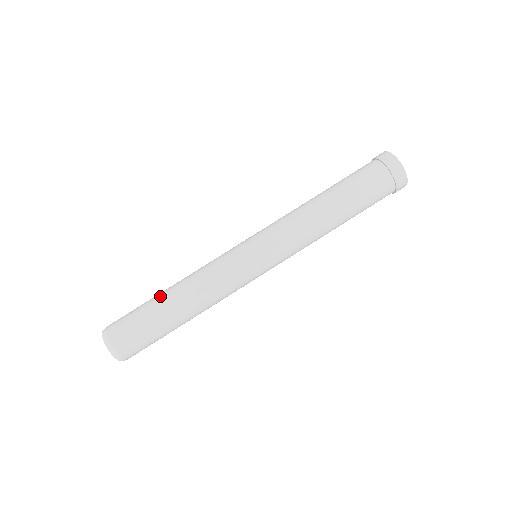
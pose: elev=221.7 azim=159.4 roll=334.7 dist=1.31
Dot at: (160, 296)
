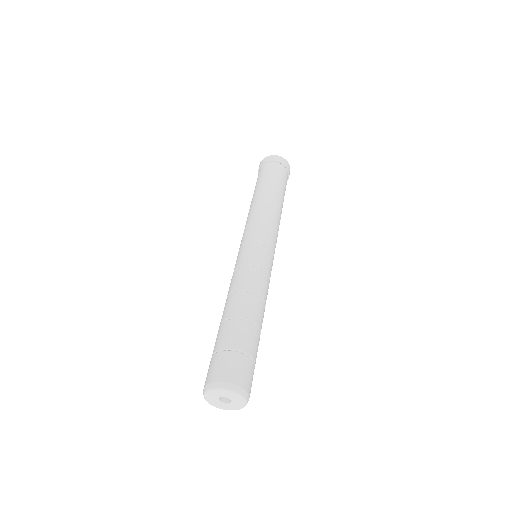
Dot at: (222, 322)
